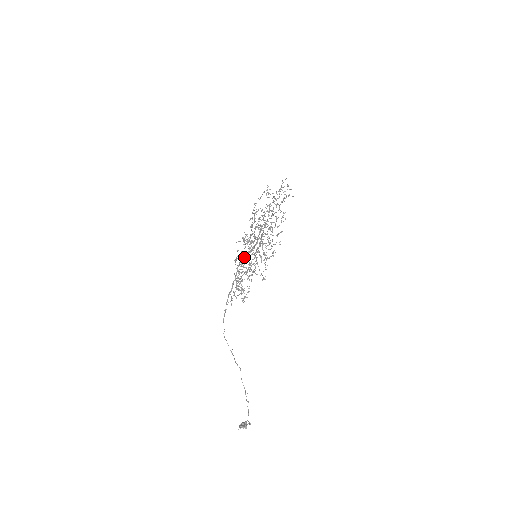
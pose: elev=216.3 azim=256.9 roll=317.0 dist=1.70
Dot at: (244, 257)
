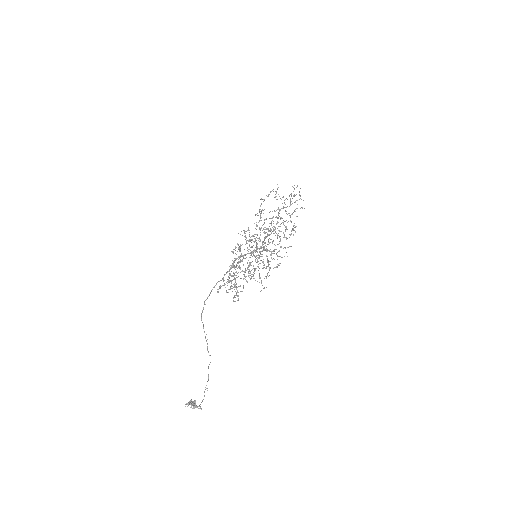
Dot at: (244, 255)
